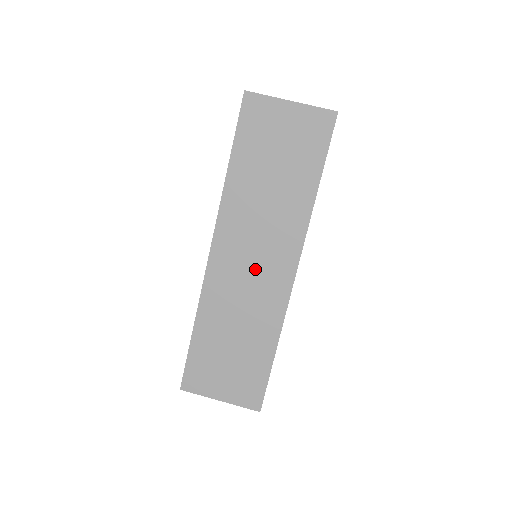
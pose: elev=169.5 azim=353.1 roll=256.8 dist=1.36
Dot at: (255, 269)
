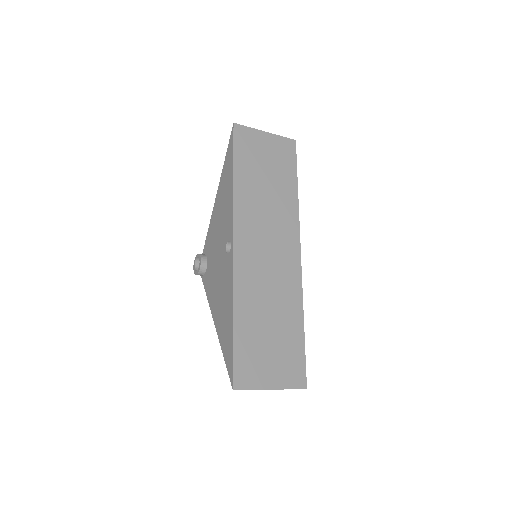
Dot at: (271, 255)
